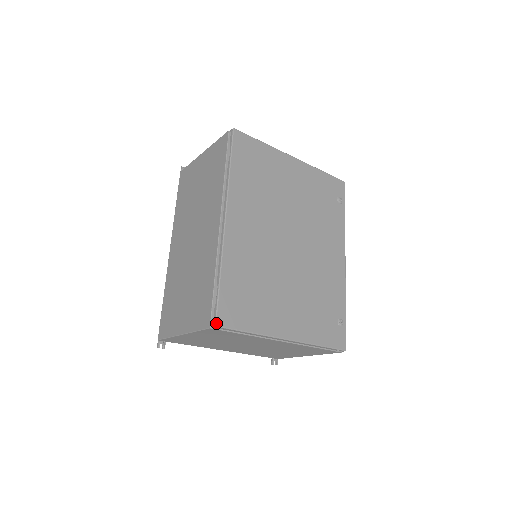
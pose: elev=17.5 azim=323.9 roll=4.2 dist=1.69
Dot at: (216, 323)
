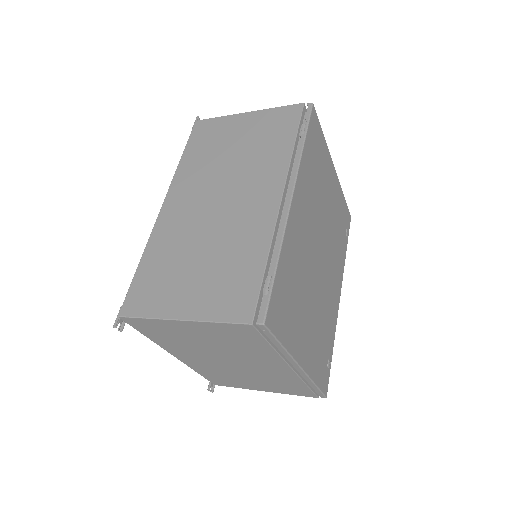
Dot at: (265, 320)
